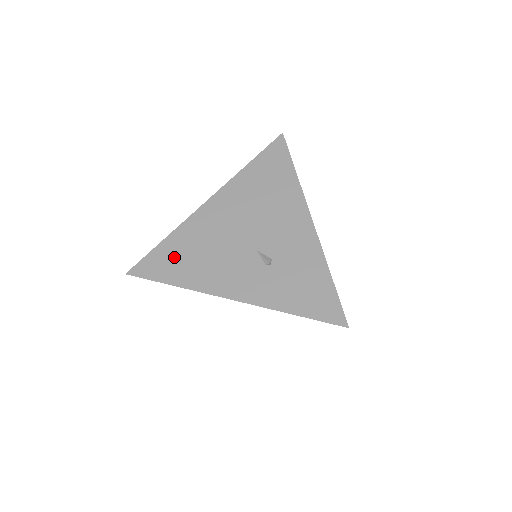
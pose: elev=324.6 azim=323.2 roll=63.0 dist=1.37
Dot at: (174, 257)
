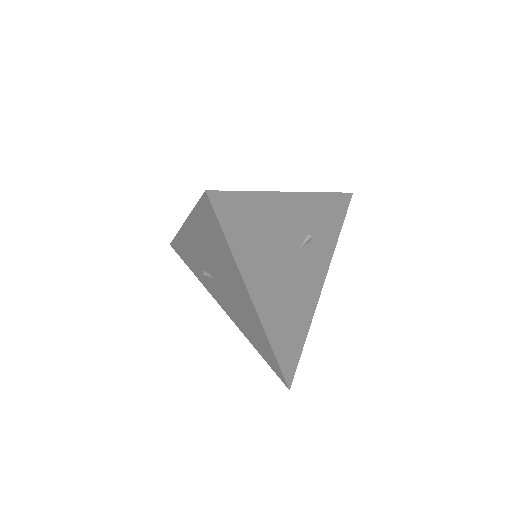
Dot at: occluded
